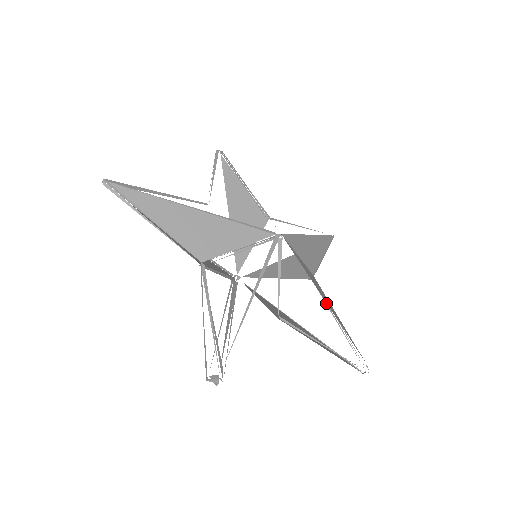
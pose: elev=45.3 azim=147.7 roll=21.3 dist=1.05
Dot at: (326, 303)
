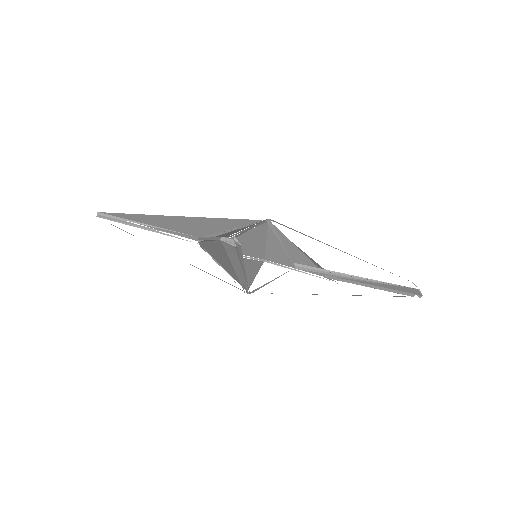
Dot at: (347, 282)
